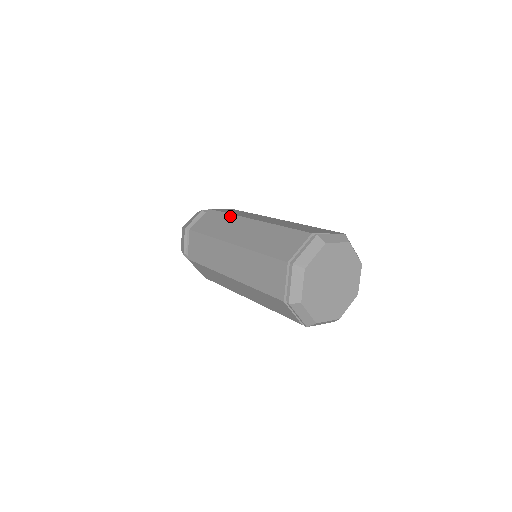
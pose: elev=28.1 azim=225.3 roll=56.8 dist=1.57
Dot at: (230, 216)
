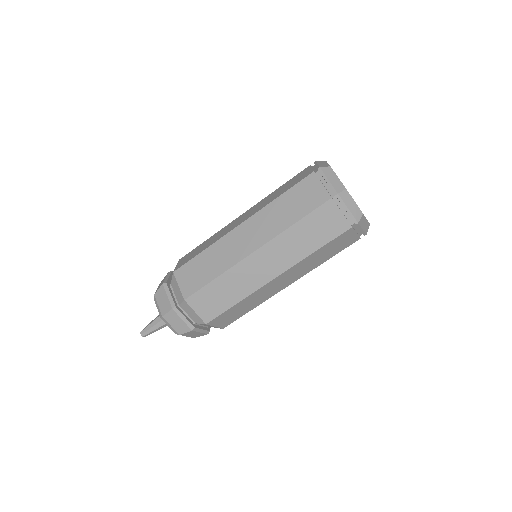
Dot at: (213, 235)
